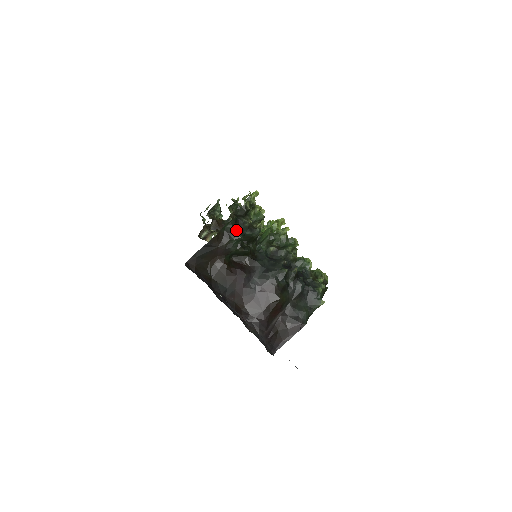
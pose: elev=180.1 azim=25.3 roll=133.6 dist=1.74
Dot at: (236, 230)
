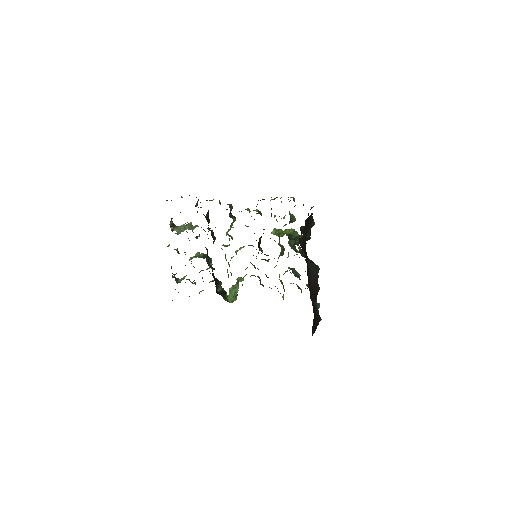
Dot at: occluded
